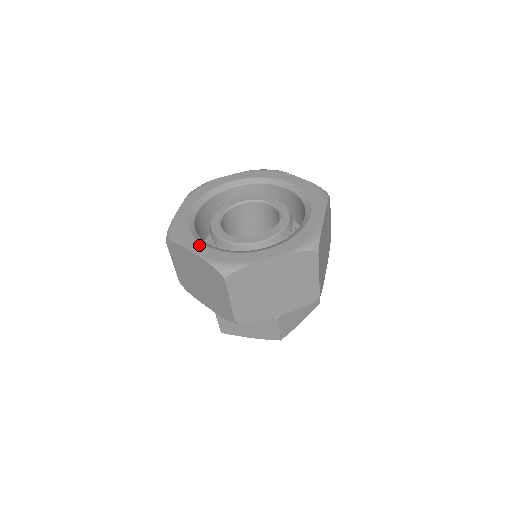
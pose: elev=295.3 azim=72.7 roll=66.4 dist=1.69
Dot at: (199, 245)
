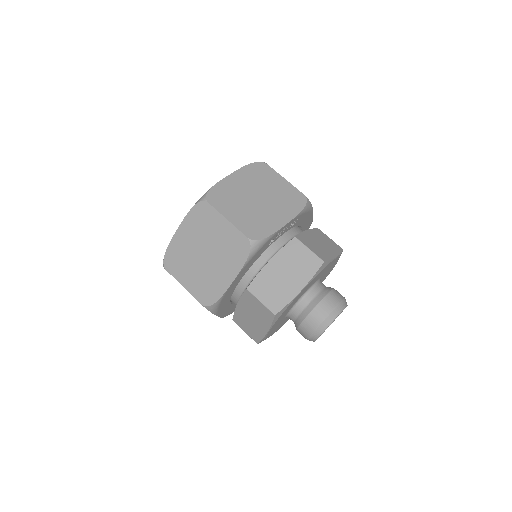
Dot at: occluded
